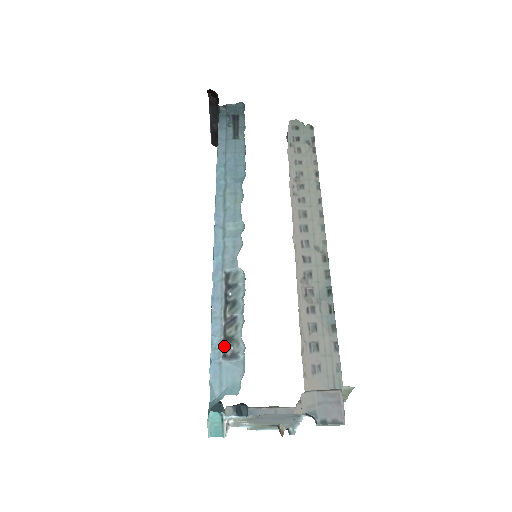
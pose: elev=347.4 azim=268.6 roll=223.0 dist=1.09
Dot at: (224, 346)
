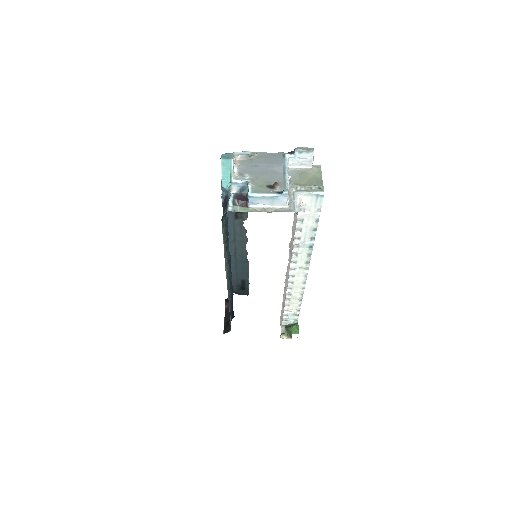
Dot at: occluded
